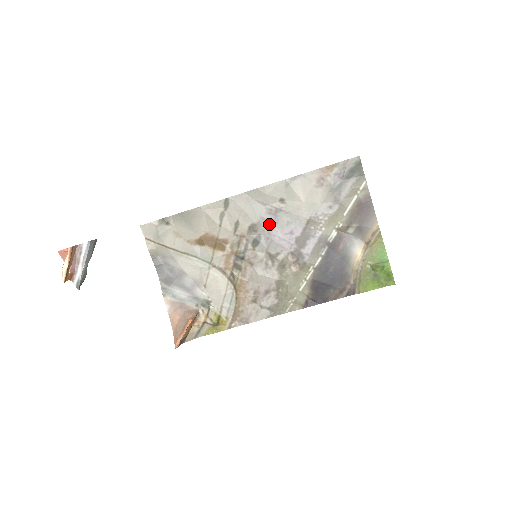
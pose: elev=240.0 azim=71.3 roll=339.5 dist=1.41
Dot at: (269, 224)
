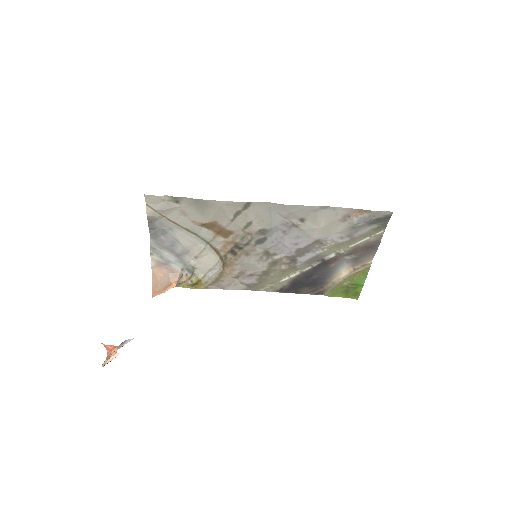
Dot at: (280, 232)
